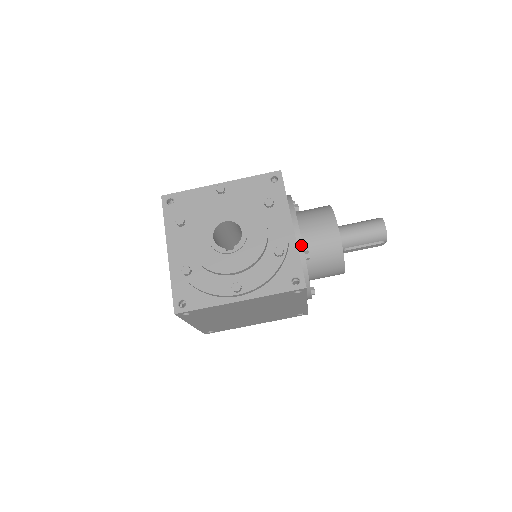
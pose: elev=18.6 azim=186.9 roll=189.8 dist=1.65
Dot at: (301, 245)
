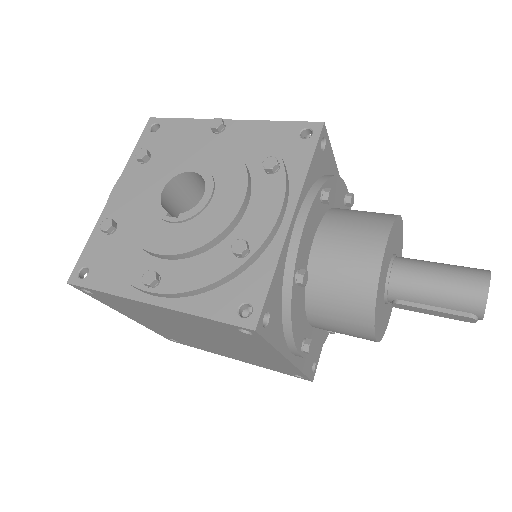
Dot at: (294, 255)
